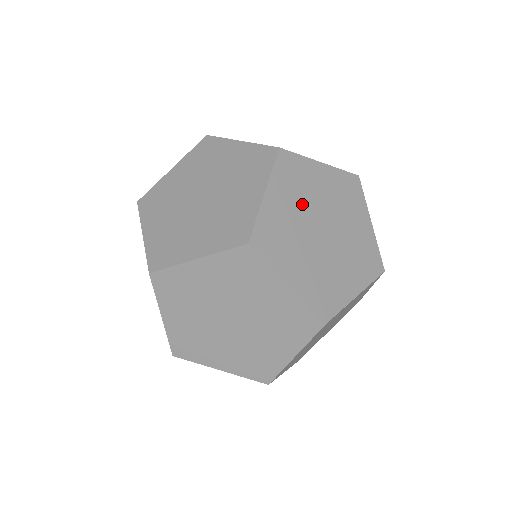
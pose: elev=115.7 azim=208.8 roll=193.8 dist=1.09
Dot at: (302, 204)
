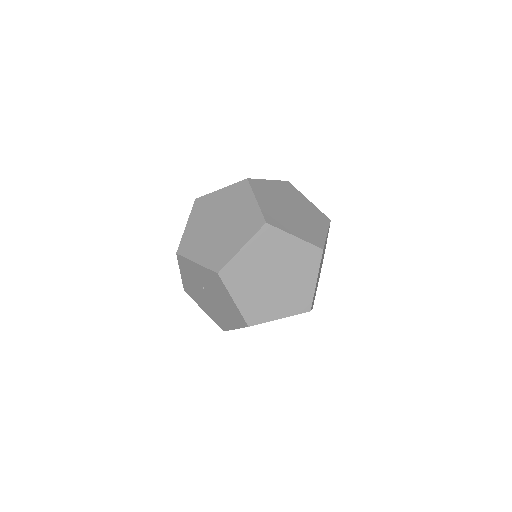
Dot at: (286, 196)
